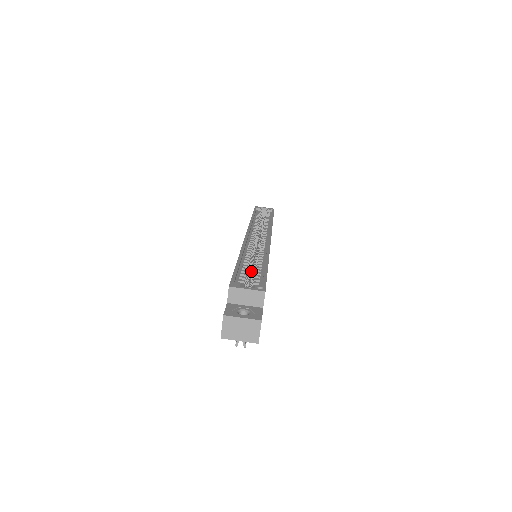
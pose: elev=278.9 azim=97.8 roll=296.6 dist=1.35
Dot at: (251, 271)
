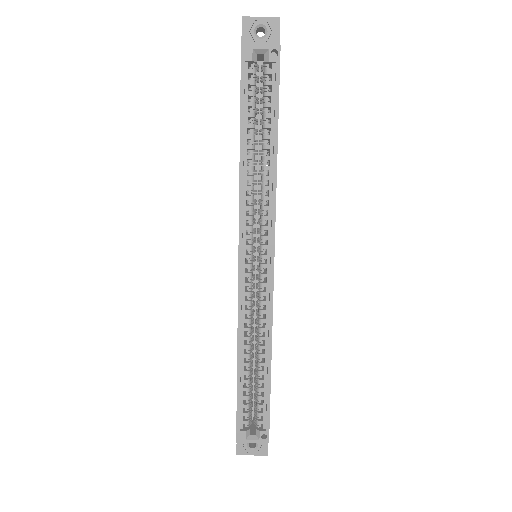
Dot at: (253, 355)
